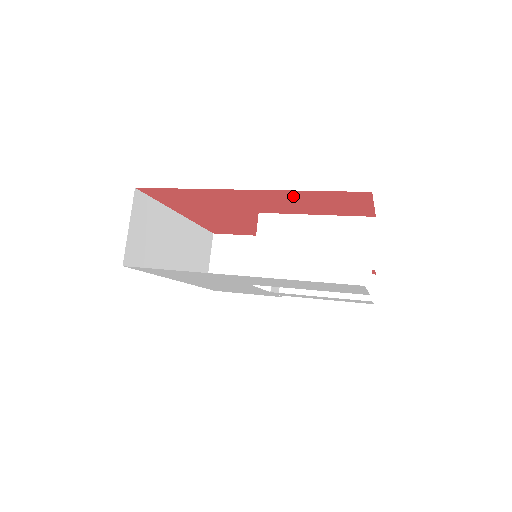
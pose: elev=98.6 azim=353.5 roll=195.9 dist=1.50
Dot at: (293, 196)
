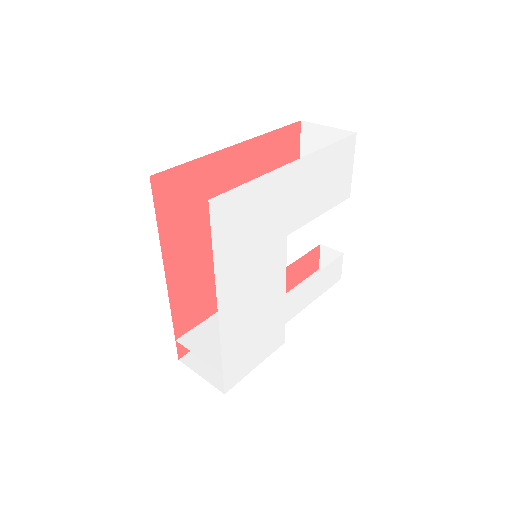
Dot at: (263, 149)
